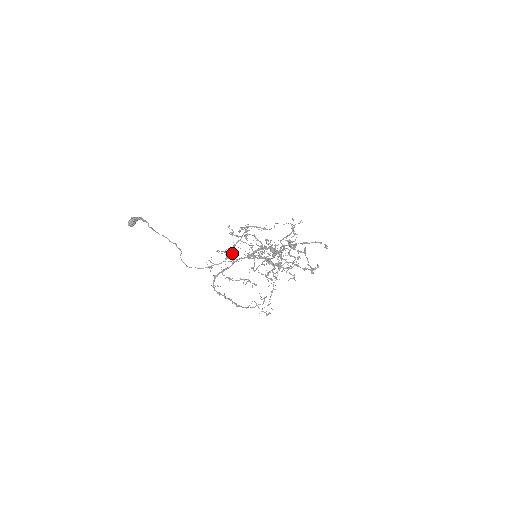
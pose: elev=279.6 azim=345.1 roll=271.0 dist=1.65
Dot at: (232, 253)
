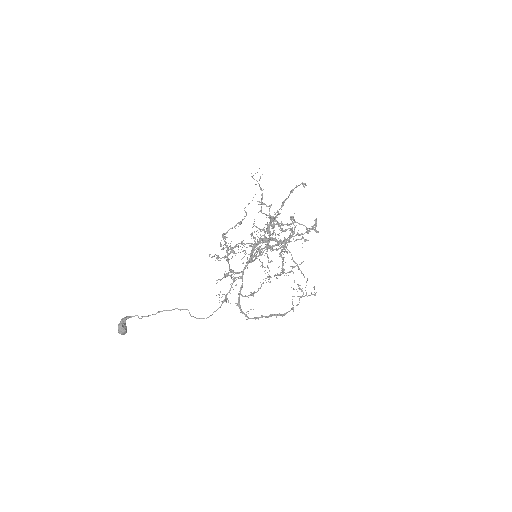
Dot at: (232, 270)
